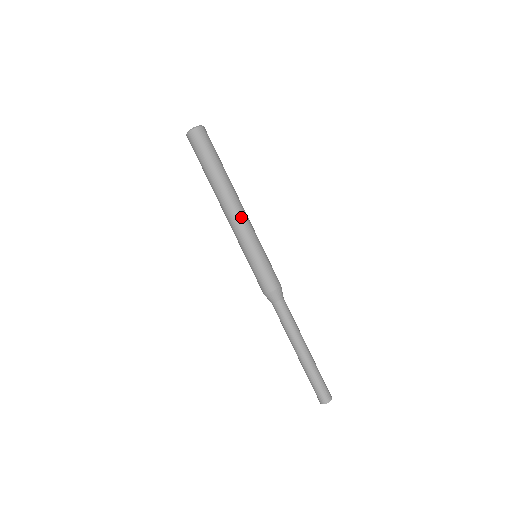
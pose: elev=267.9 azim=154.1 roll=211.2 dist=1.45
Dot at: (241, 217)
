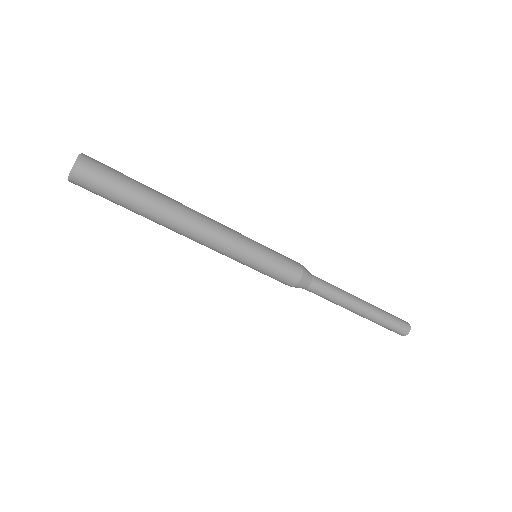
Dot at: (215, 227)
